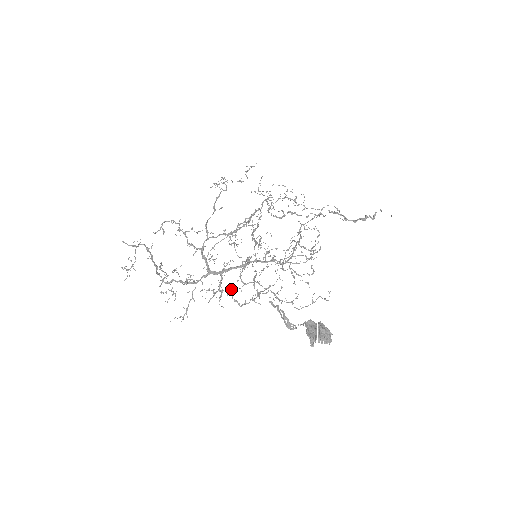
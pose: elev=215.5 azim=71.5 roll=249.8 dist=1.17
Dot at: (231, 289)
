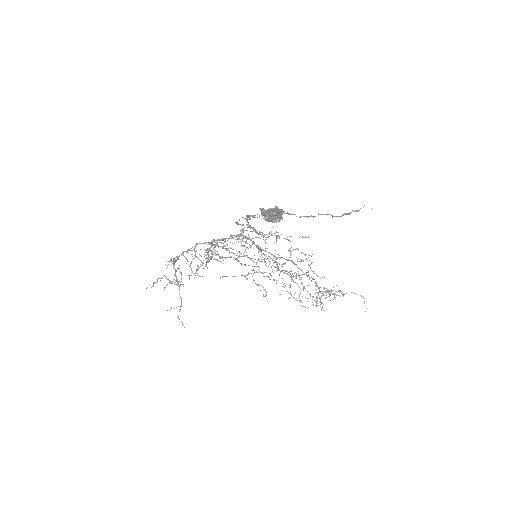
Dot at: occluded
